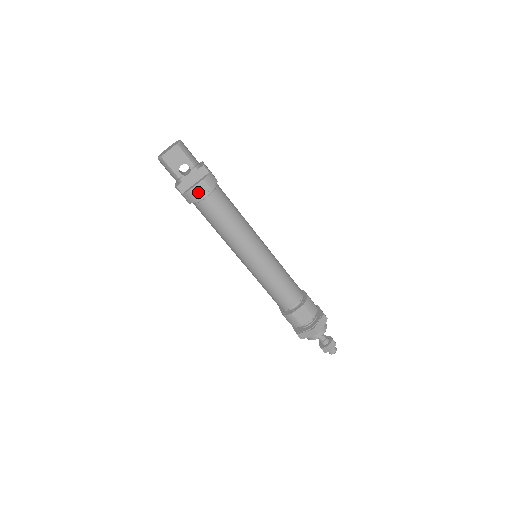
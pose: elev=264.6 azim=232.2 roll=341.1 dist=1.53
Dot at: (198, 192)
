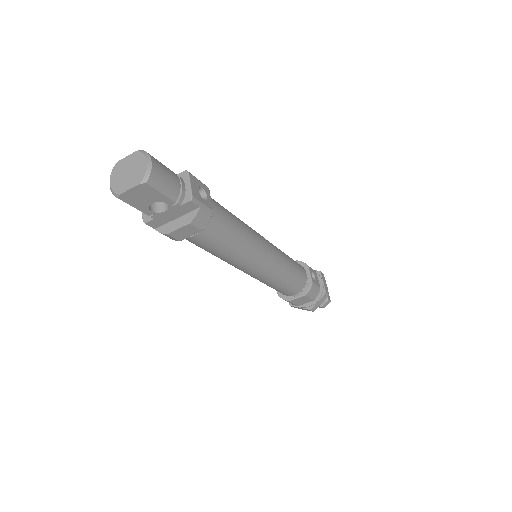
Dot at: (181, 235)
